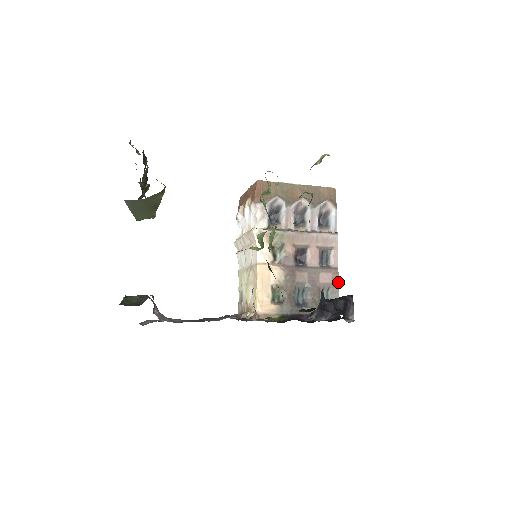
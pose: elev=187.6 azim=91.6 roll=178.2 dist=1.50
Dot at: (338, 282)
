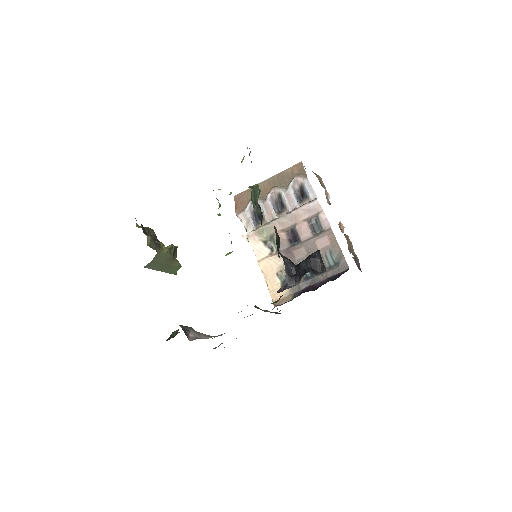
Dot at: (336, 240)
